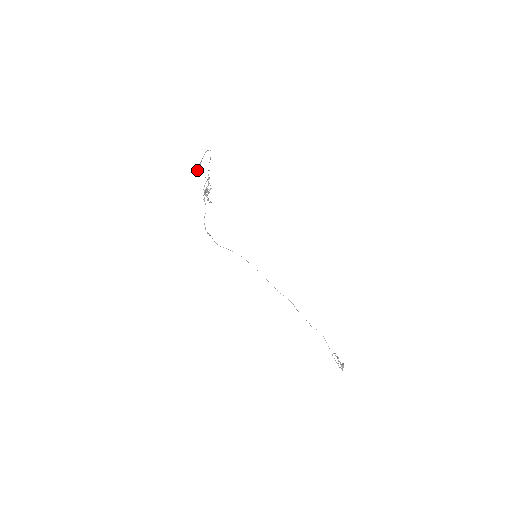
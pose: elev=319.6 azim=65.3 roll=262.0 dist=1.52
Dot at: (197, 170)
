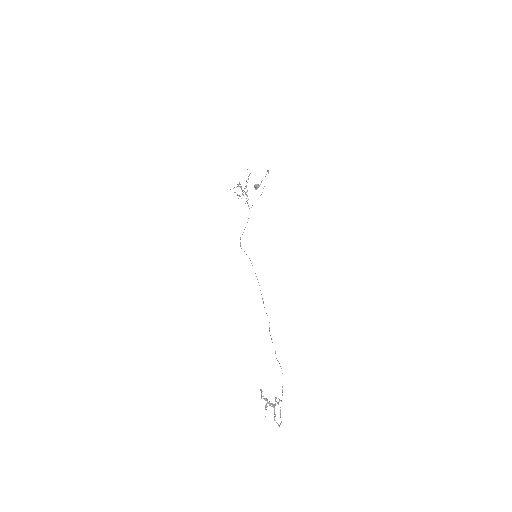
Dot at: (255, 186)
